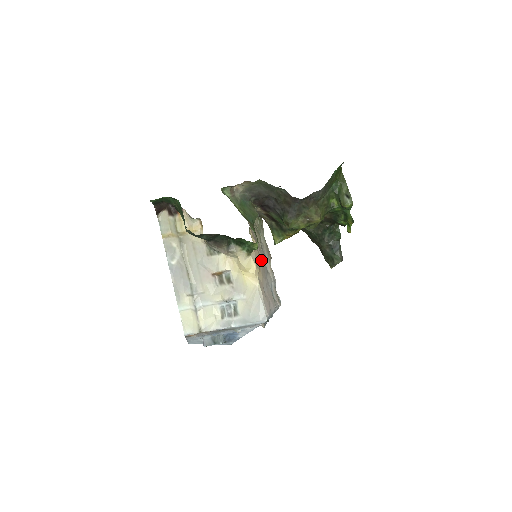
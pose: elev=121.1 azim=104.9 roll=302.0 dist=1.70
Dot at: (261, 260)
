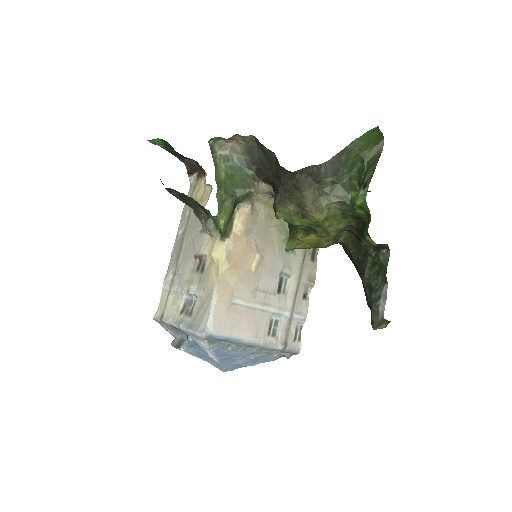
Dot at: (252, 260)
